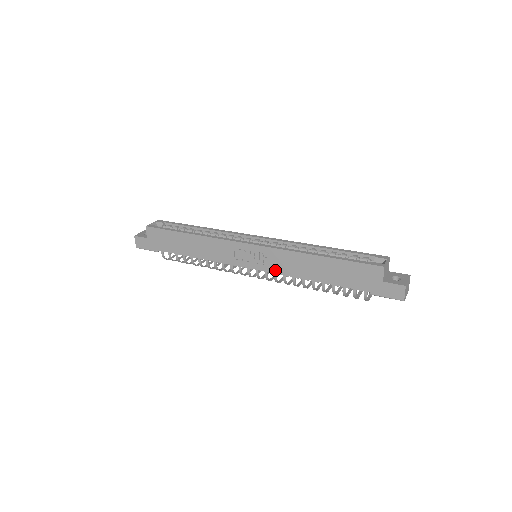
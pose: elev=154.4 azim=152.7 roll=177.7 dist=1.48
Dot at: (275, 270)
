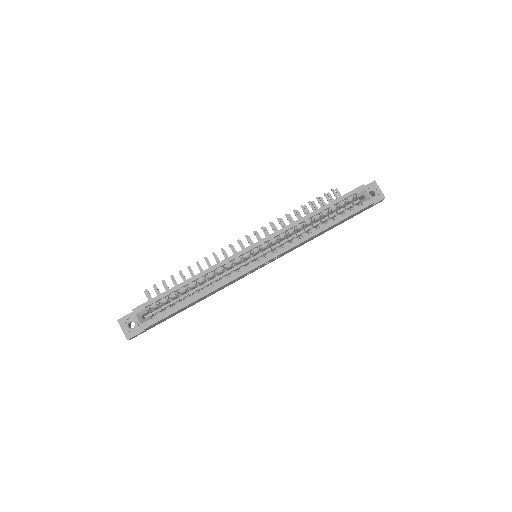
Dot at: occluded
